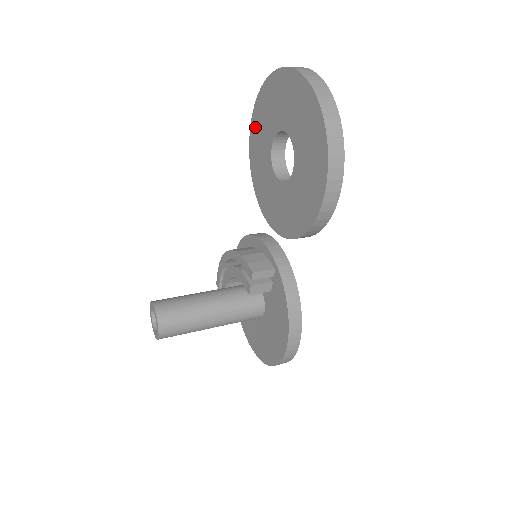
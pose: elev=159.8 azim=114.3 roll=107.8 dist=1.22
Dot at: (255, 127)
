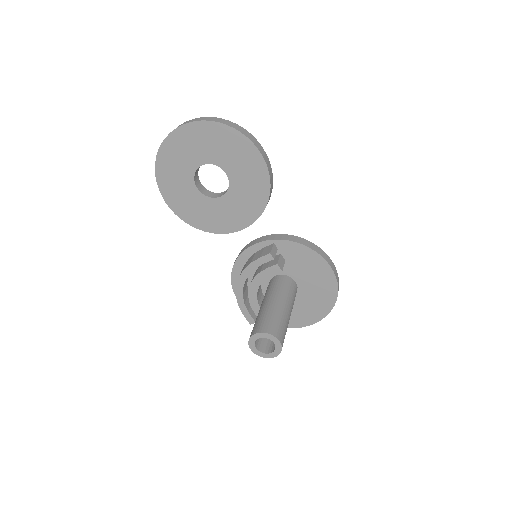
Dot at: (173, 200)
